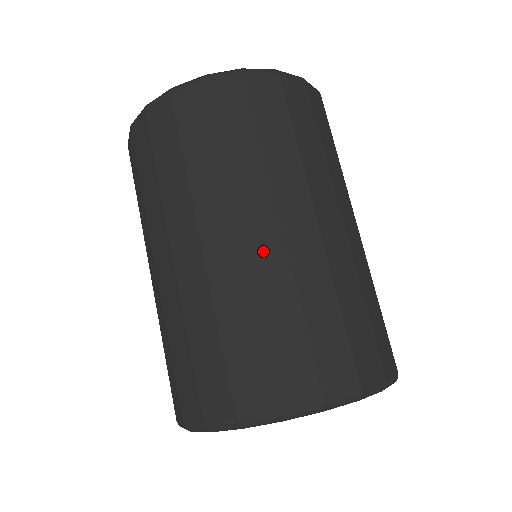
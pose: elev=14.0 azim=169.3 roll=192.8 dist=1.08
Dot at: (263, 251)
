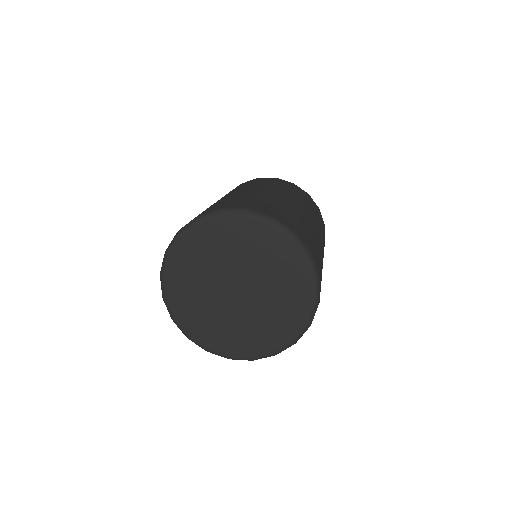
Dot at: (309, 220)
